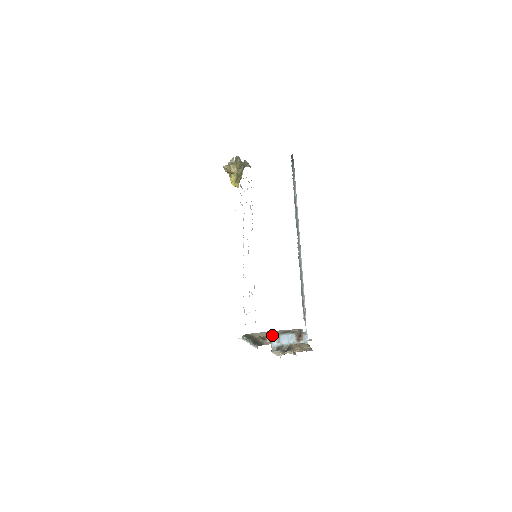
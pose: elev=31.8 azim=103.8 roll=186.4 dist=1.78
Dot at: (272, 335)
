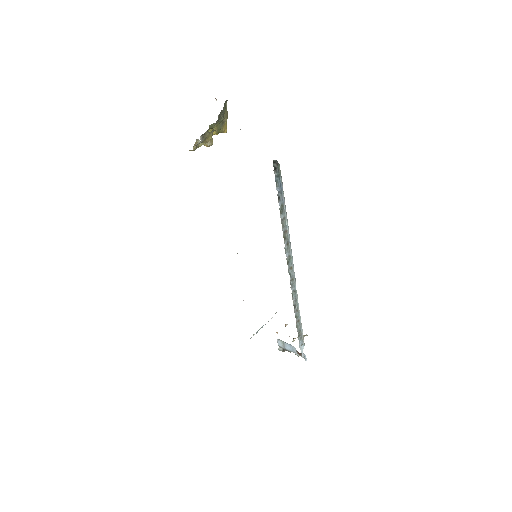
Dot at: (277, 339)
